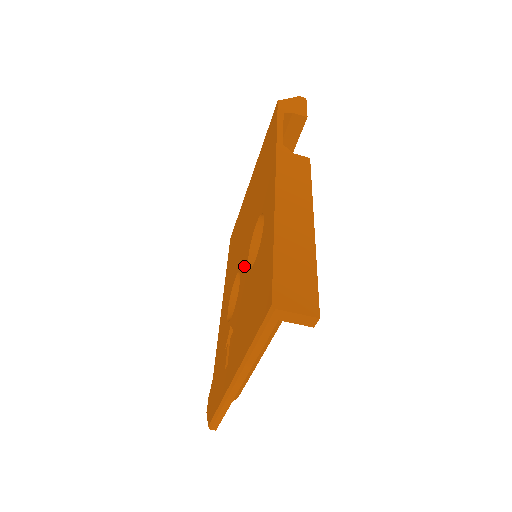
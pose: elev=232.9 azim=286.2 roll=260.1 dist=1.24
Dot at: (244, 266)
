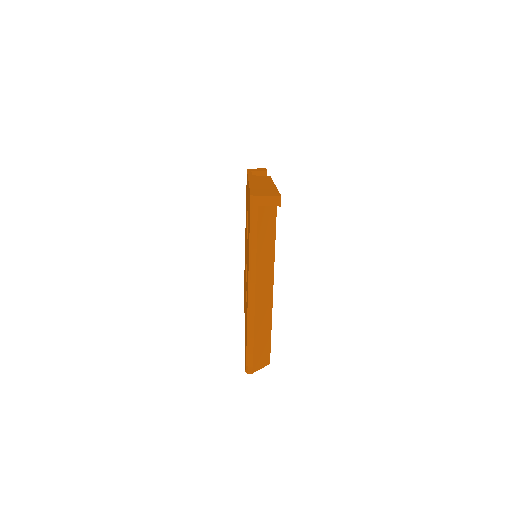
Dot at: occluded
